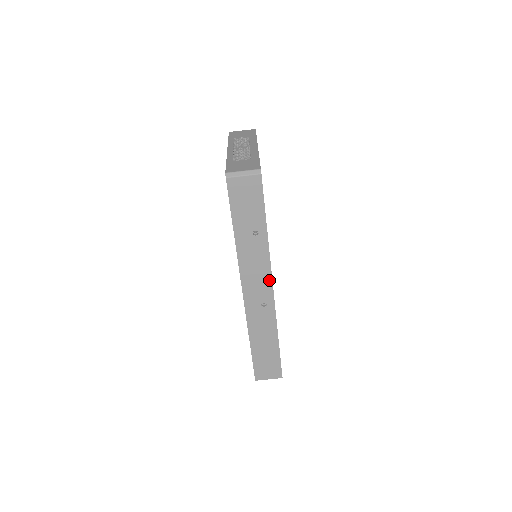
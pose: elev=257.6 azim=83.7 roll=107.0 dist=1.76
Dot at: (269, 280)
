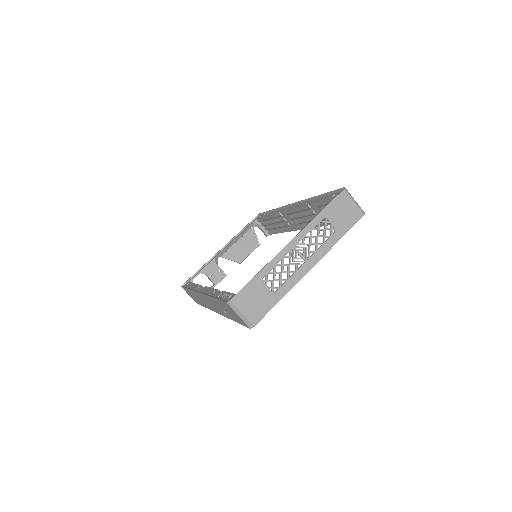
Dot at: (218, 312)
